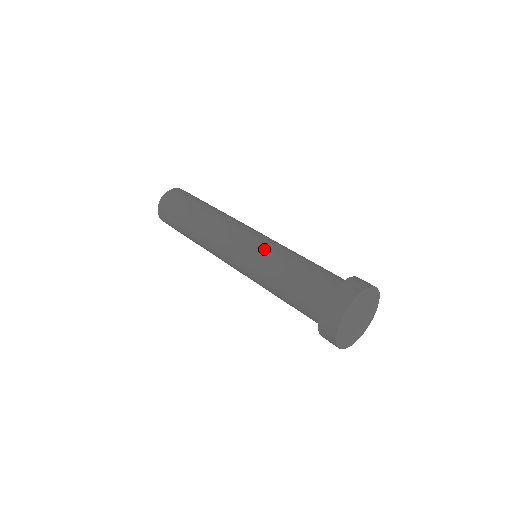
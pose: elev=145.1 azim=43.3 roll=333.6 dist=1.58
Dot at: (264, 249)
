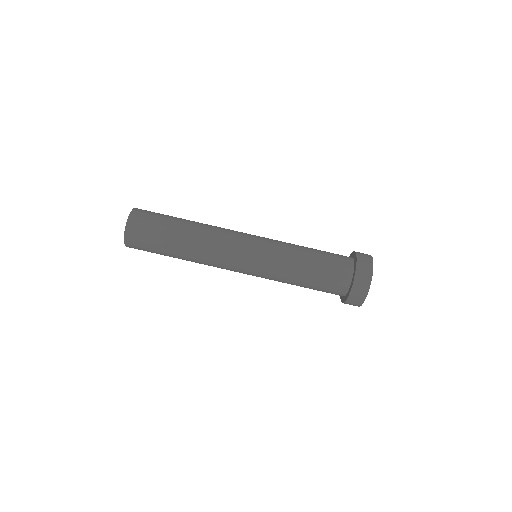
Dot at: (275, 253)
